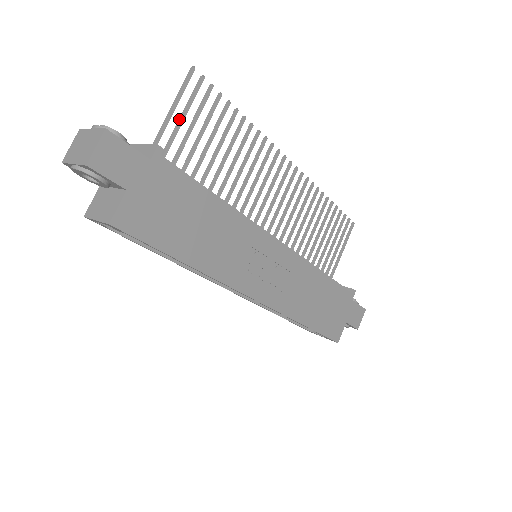
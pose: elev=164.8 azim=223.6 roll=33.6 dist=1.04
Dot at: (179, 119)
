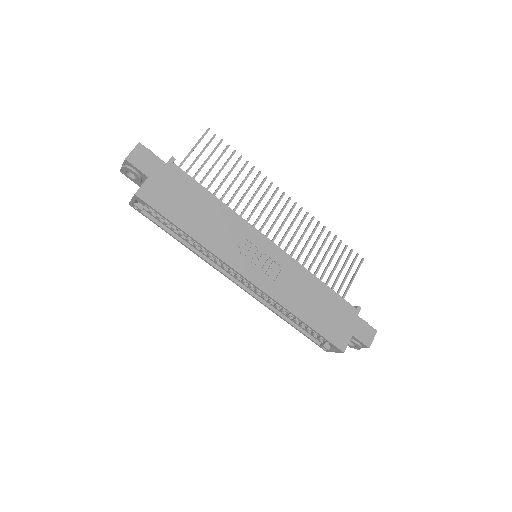
Dot at: (197, 156)
